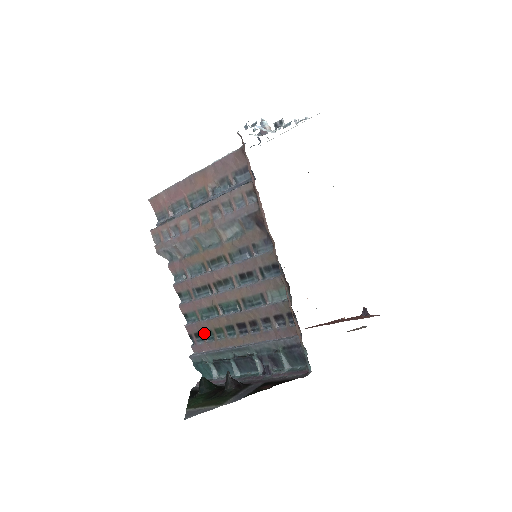
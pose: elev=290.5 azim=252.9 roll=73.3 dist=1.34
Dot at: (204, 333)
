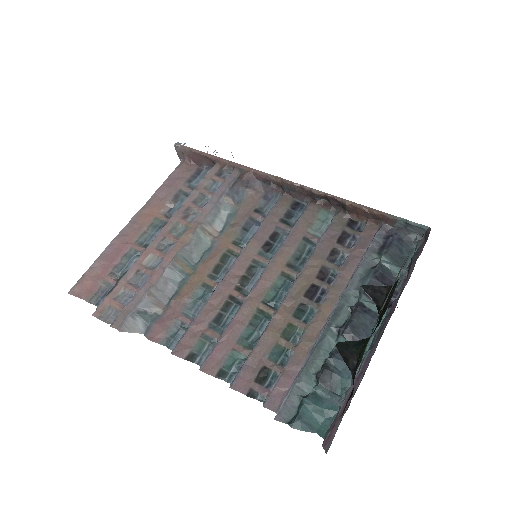
Dot at: (269, 361)
